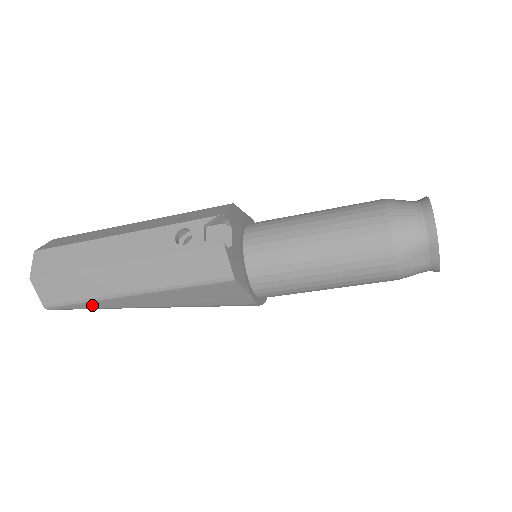
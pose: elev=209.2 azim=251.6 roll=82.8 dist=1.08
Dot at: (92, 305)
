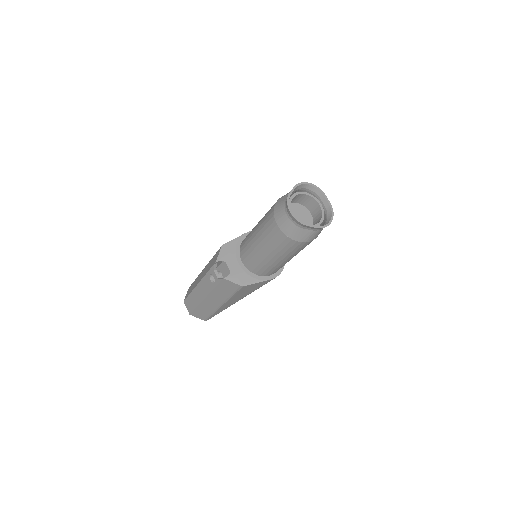
Dot at: (217, 313)
